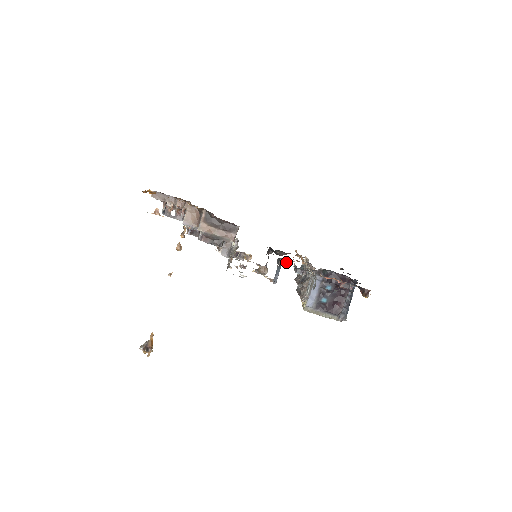
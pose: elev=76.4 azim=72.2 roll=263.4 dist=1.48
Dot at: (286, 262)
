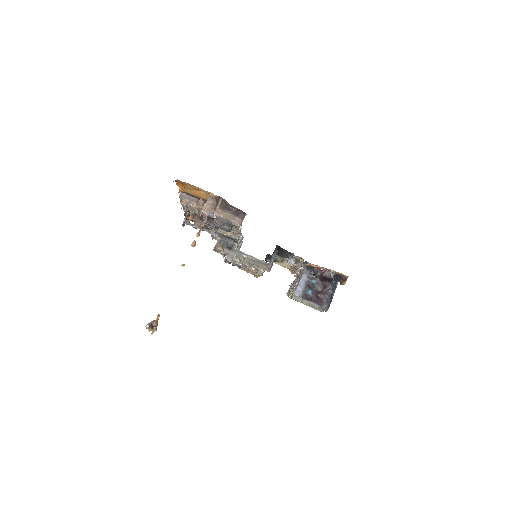
Dot at: (280, 258)
